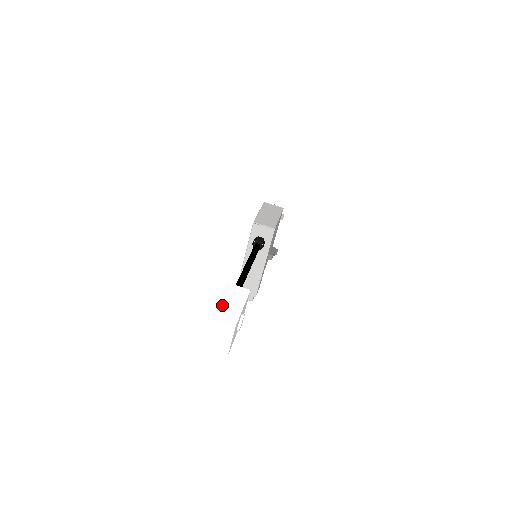
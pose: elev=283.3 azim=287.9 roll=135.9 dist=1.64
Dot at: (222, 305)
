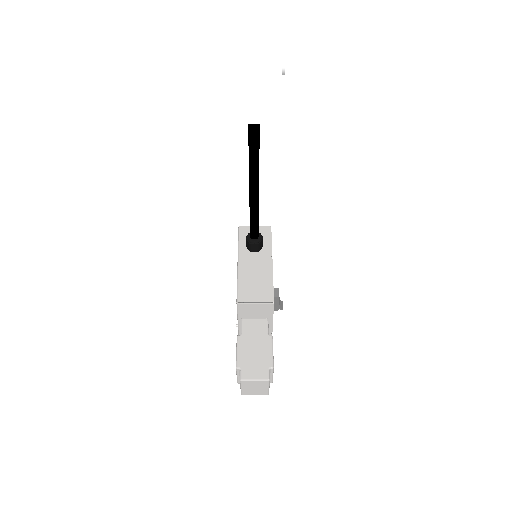
Dot at: occluded
